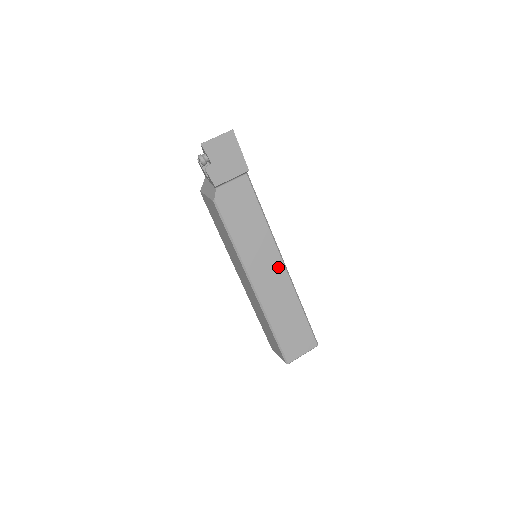
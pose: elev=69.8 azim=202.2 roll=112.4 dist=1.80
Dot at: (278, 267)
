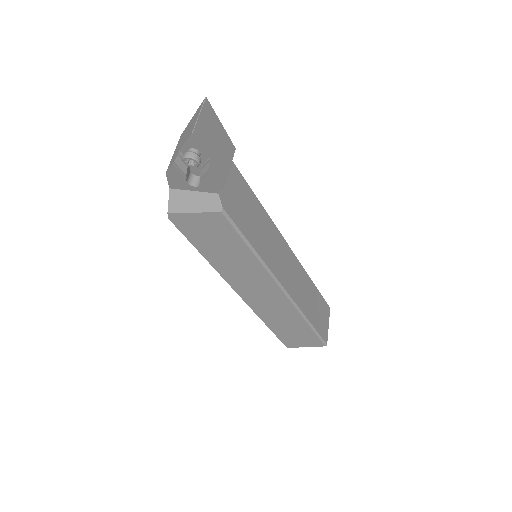
Dot at: (287, 252)
